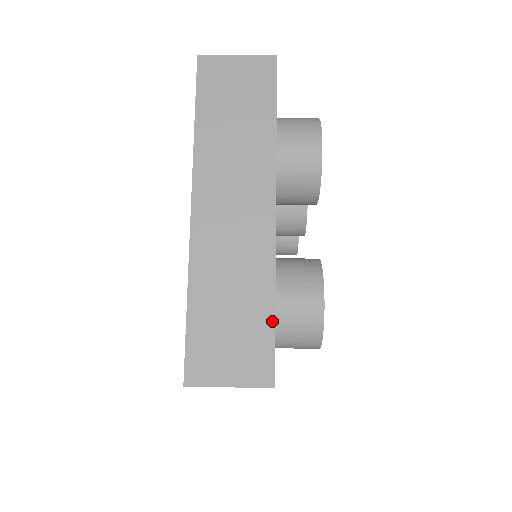
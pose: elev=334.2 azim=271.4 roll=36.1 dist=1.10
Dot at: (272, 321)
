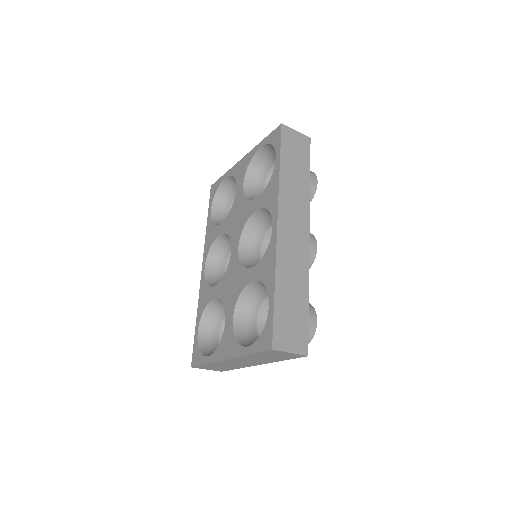
Dot at: occluded
